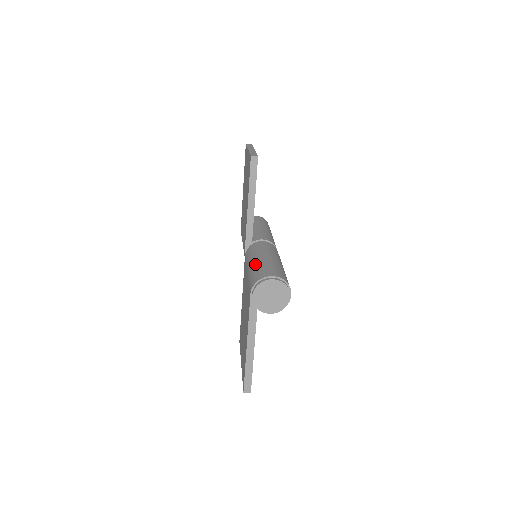
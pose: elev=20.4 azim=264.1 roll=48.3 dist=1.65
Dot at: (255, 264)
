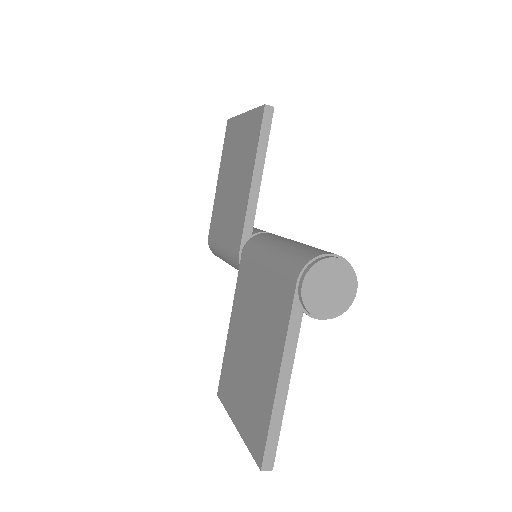
Dot at: (284, 248)
